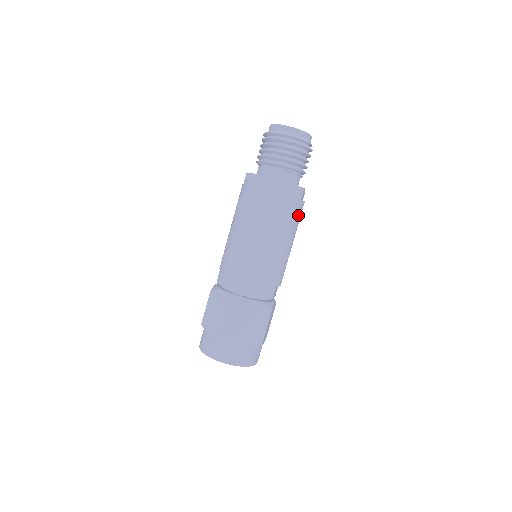
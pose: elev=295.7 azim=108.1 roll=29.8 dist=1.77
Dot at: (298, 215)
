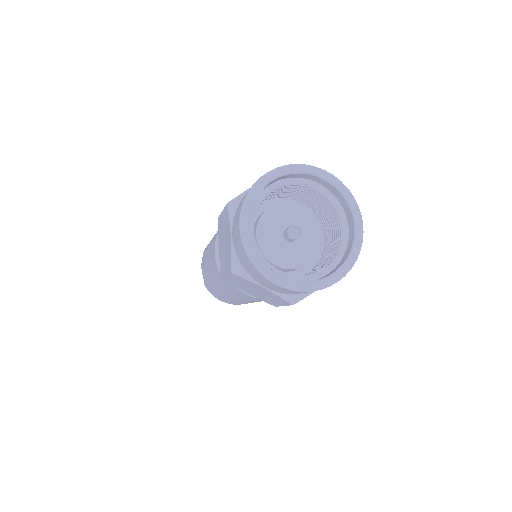
Dot at: occluded
